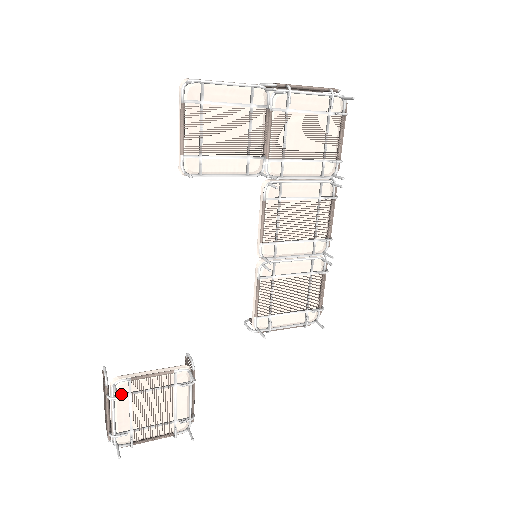
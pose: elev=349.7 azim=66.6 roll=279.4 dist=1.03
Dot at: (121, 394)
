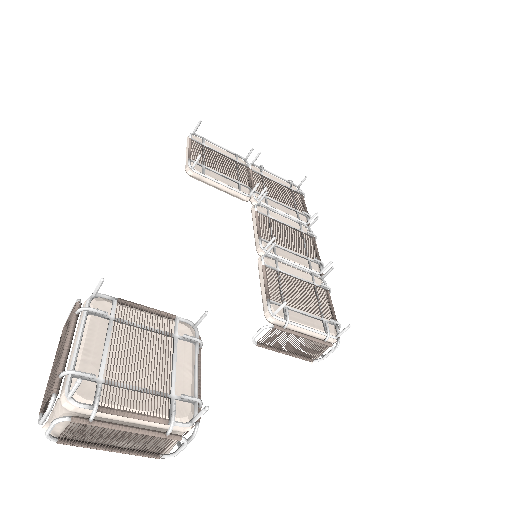
Dot at: (99, 312)
